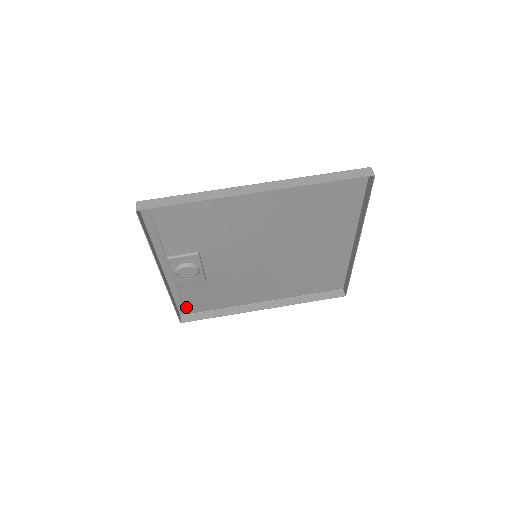
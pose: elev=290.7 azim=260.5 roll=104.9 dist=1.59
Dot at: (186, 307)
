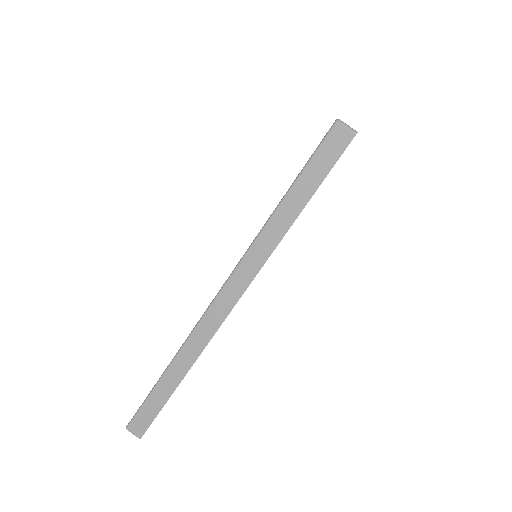
Dot at: occluded
